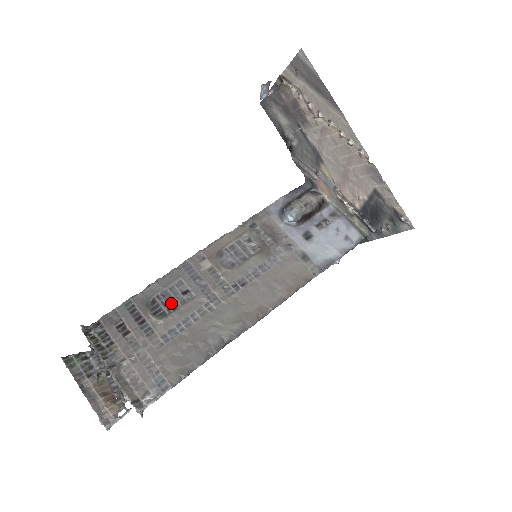
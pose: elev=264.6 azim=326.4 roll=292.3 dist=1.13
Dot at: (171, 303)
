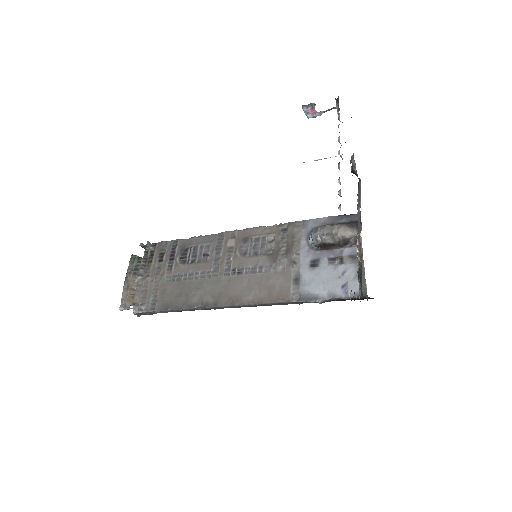
Dot at: (193, 257)
